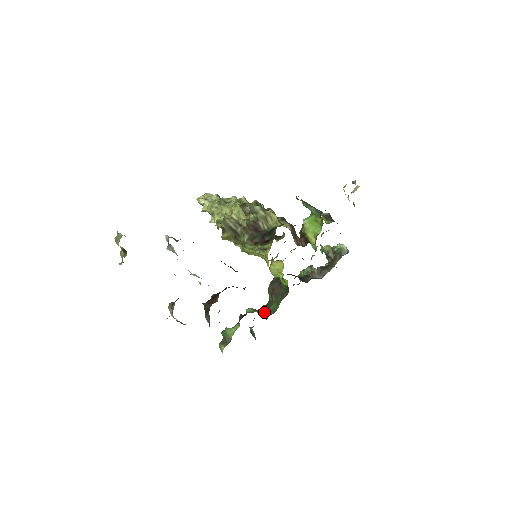
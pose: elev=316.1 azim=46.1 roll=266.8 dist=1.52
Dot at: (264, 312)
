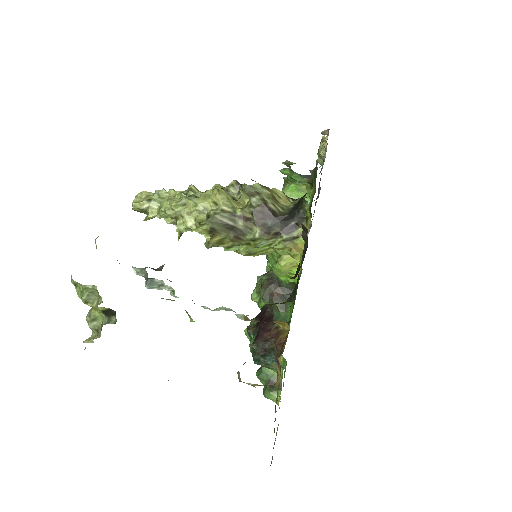
Dot at: occluded
